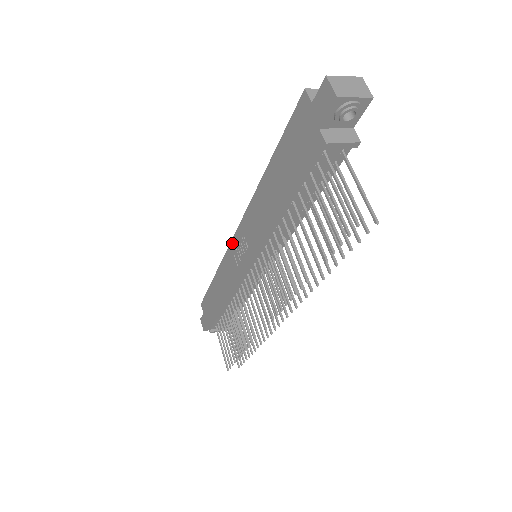
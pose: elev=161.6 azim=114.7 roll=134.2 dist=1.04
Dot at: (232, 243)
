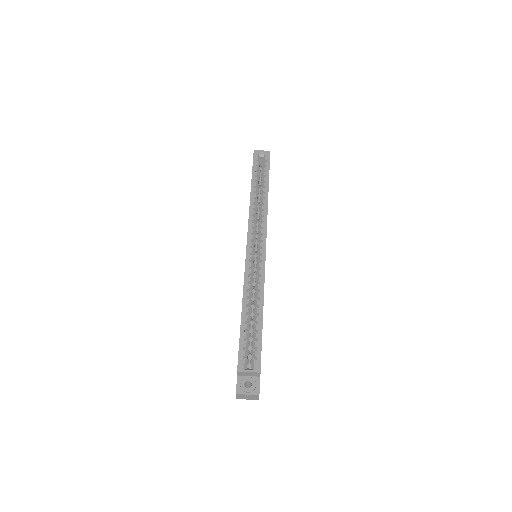
Dot at: (247, 236)
